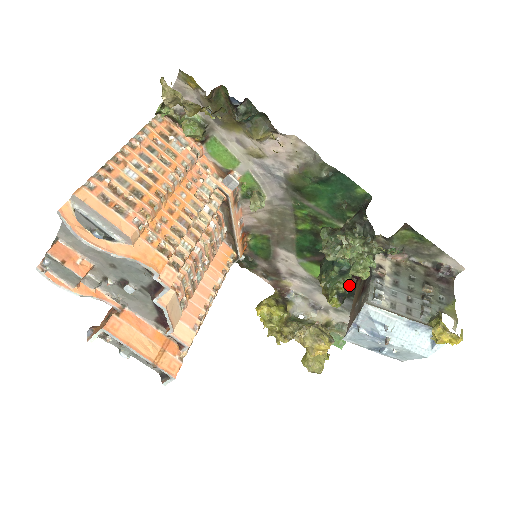
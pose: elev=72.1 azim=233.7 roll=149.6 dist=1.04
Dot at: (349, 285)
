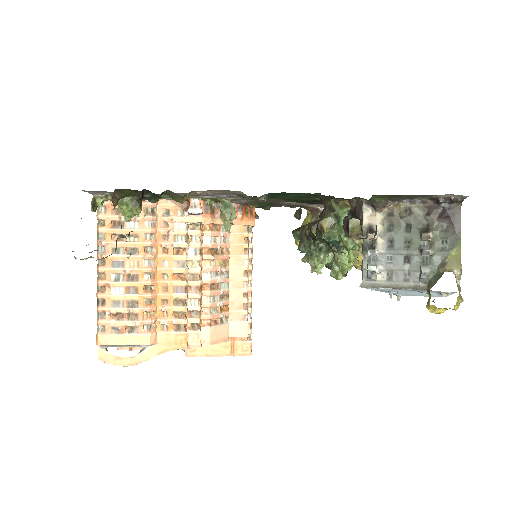
Dot at: occluded
